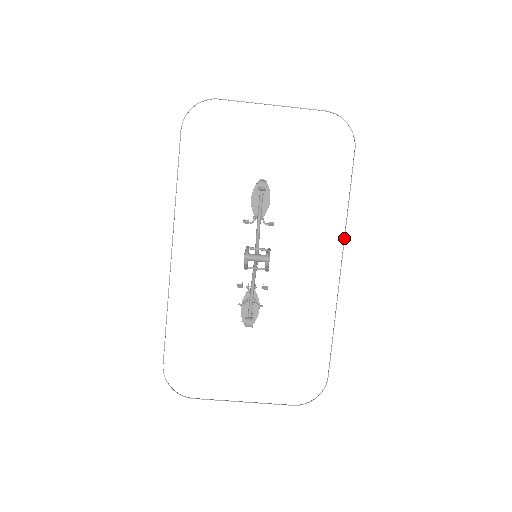
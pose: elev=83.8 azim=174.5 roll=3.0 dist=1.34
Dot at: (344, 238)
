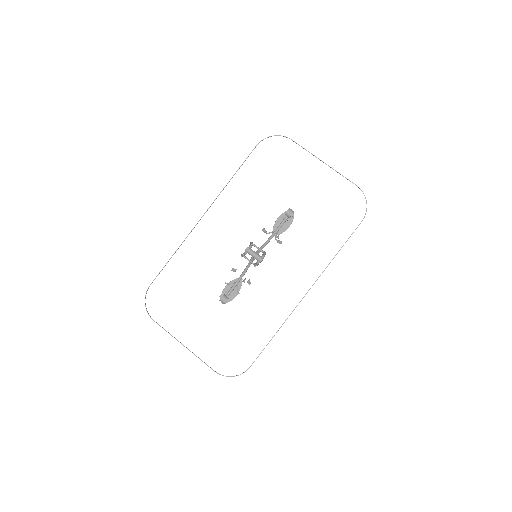
Dot at: (319, 276)
